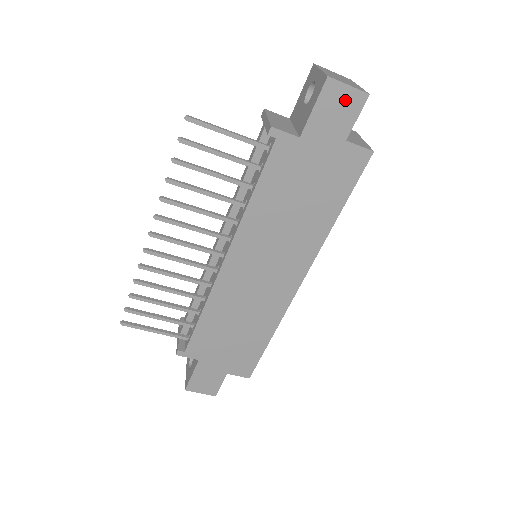
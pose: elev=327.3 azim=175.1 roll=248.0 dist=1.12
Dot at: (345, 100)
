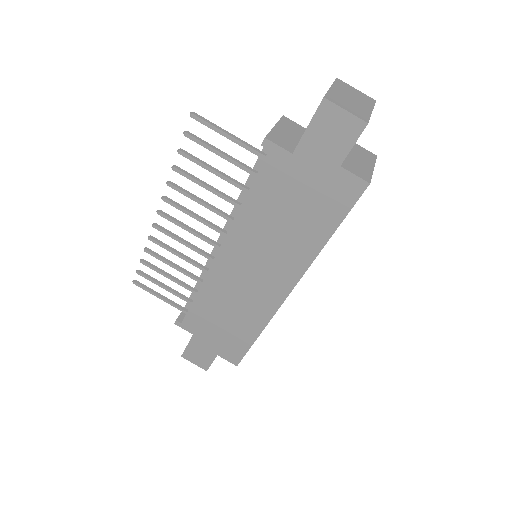
Dot at: (341, 125)
